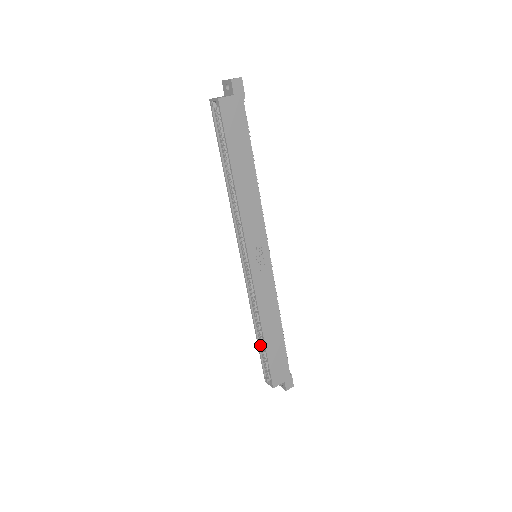
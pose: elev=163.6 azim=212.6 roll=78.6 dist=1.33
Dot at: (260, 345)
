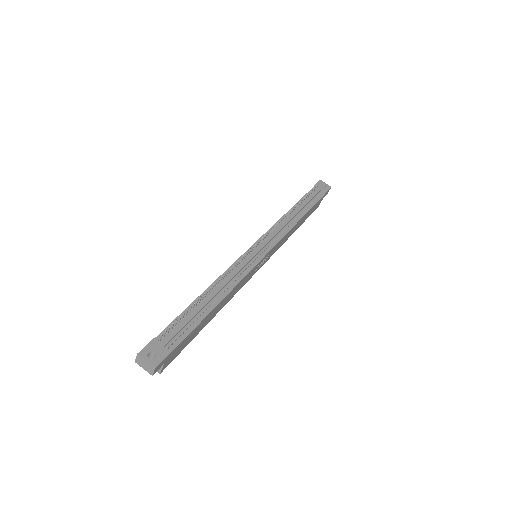
Dot at: occluded
